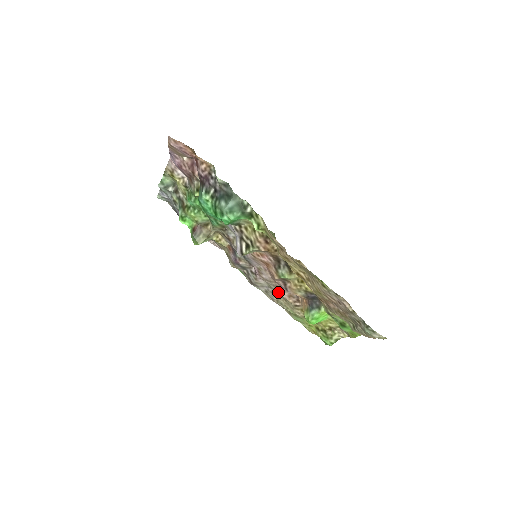
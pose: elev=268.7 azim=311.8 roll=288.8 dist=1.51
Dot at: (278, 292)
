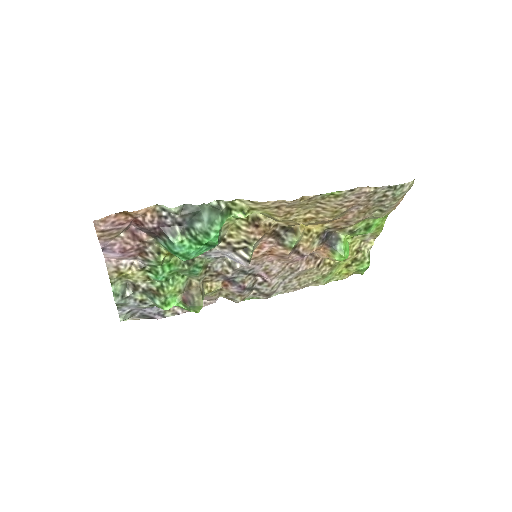
Dot at: (296, 271)
